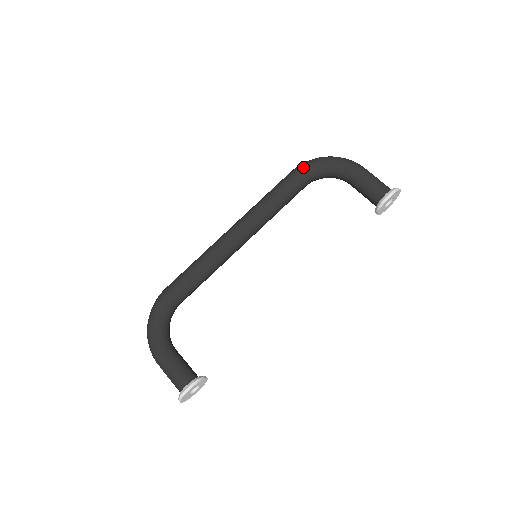
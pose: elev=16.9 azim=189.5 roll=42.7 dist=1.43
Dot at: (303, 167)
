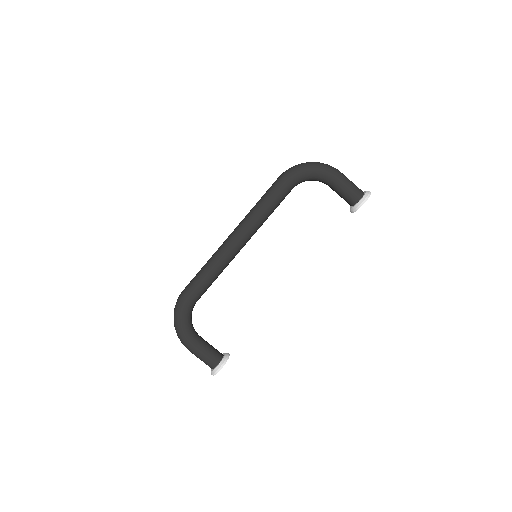
Dot at: (290, 176)
